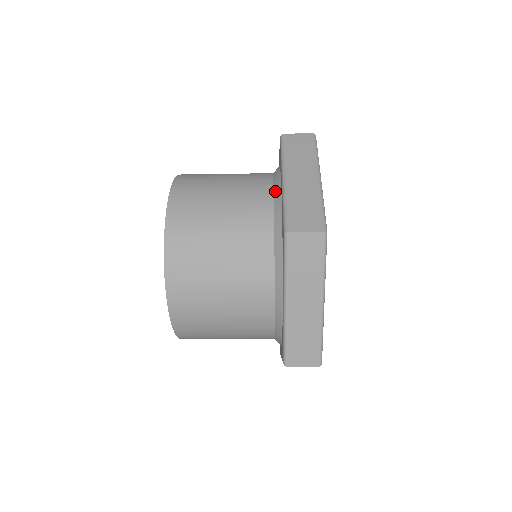
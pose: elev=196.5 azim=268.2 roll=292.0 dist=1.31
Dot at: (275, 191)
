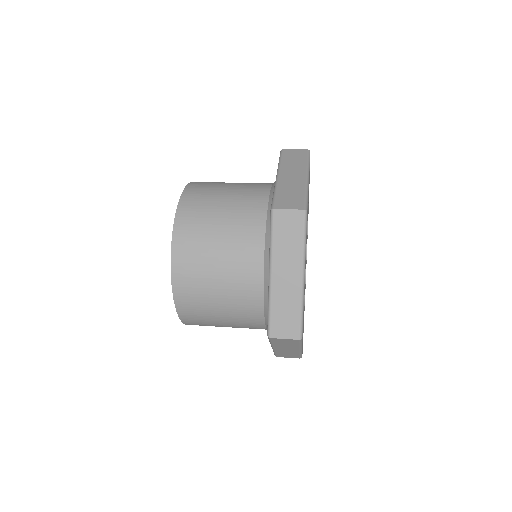
Dot at: (265, 265)
